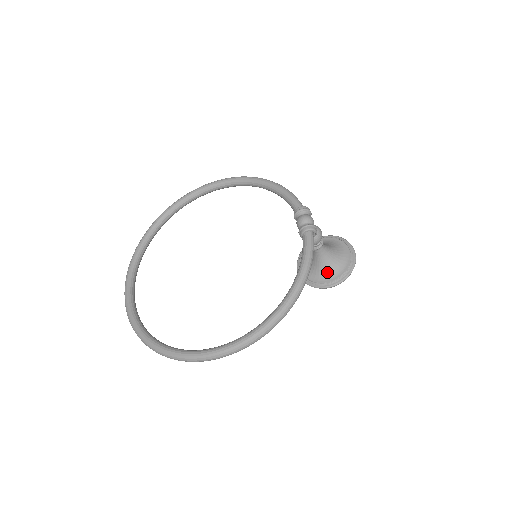
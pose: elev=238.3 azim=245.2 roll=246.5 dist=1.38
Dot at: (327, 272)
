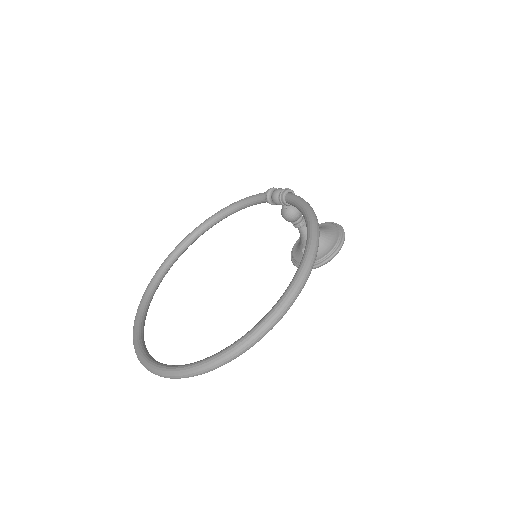
Dot at: (325, 244)
